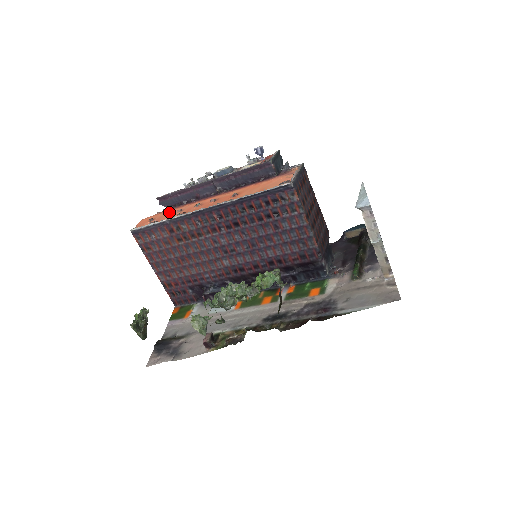
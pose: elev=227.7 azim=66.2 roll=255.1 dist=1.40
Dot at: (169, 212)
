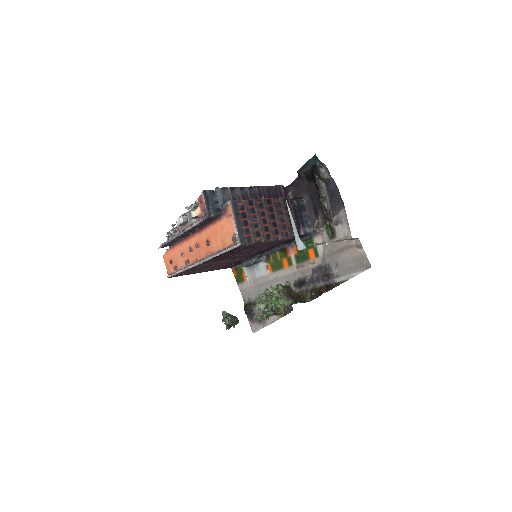
Dot at: (175, 252)
